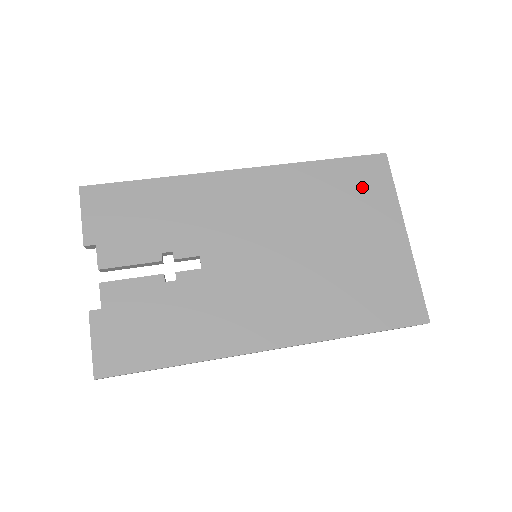
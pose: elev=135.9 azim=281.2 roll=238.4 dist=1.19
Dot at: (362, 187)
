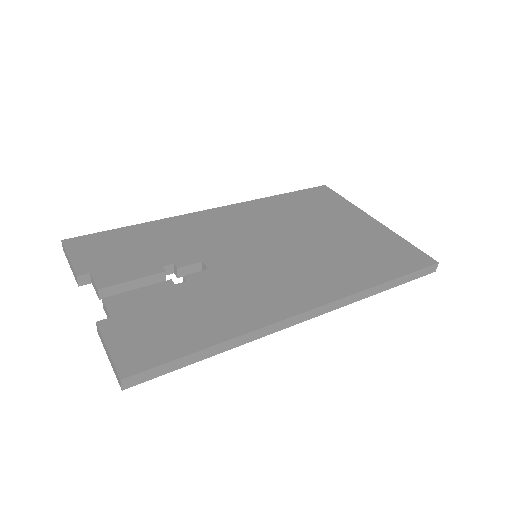
Dot at: (320, 202)
